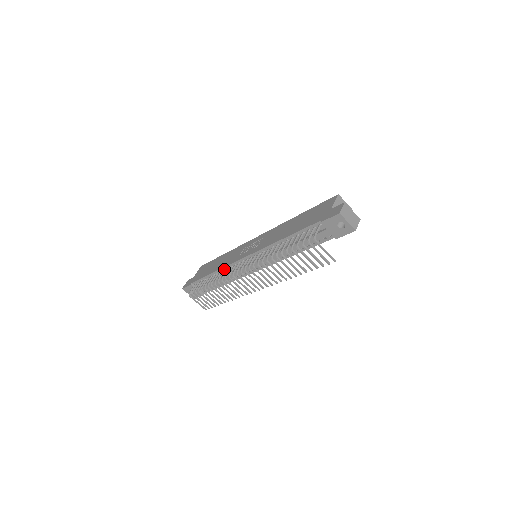
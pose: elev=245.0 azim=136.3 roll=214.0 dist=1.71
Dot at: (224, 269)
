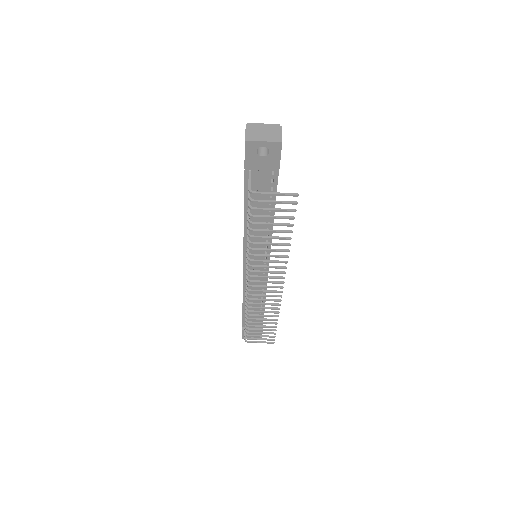
Dot at: occluded
